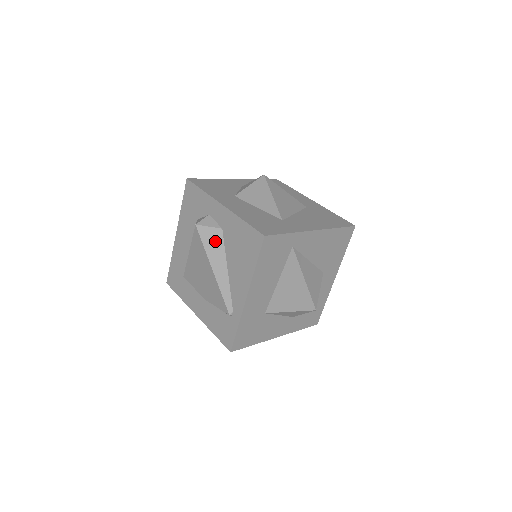
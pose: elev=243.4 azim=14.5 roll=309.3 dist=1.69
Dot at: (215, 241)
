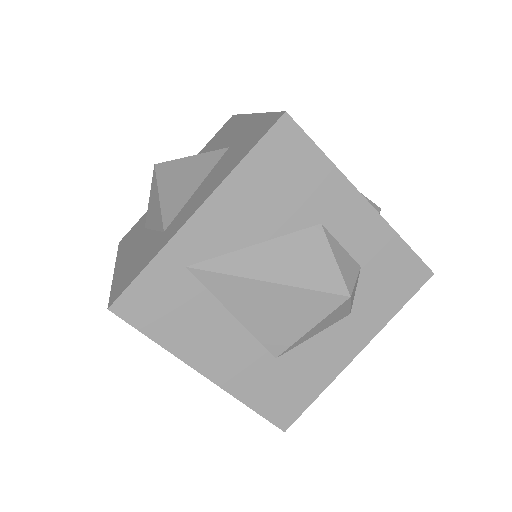
Dot at: occluded
